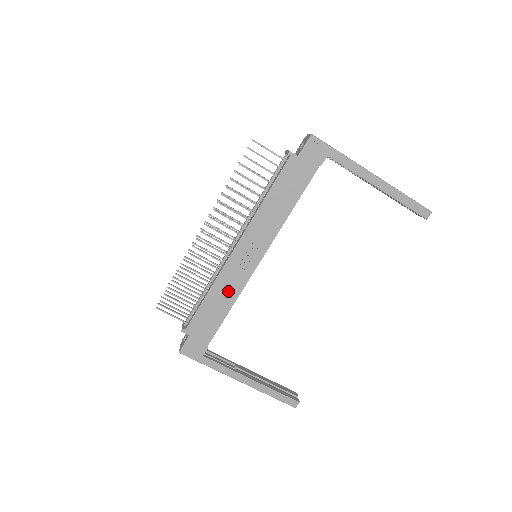
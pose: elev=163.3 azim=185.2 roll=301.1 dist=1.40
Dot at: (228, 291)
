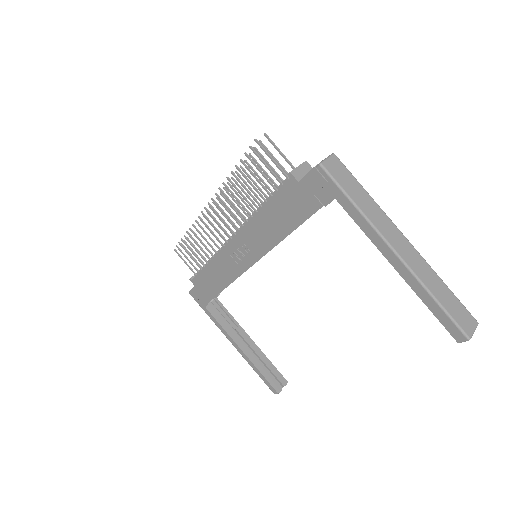
Dot at: (224, 273)
